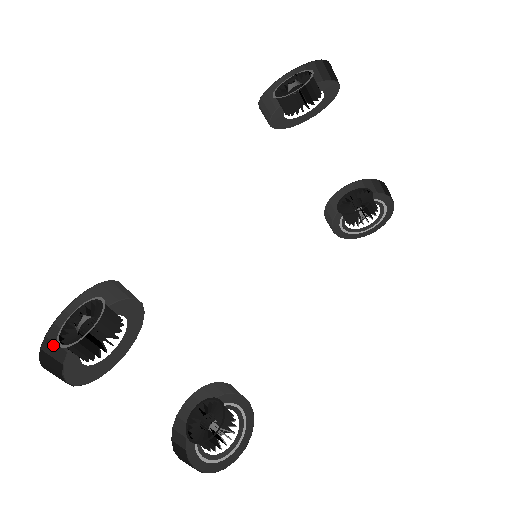
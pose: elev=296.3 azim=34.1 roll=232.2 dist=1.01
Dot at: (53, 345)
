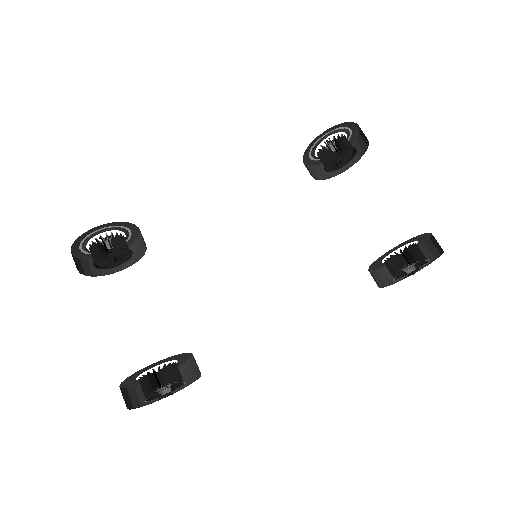
Dot at: occluded
